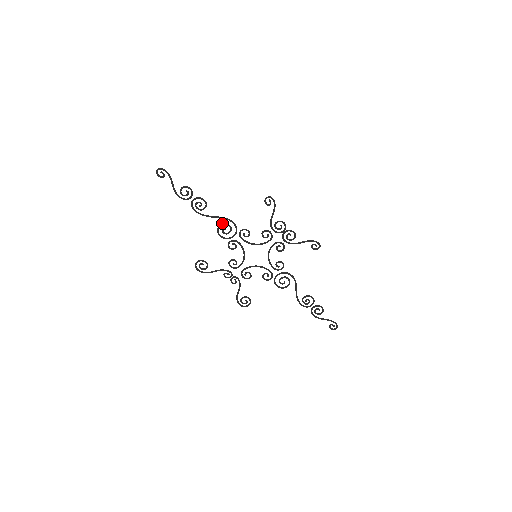
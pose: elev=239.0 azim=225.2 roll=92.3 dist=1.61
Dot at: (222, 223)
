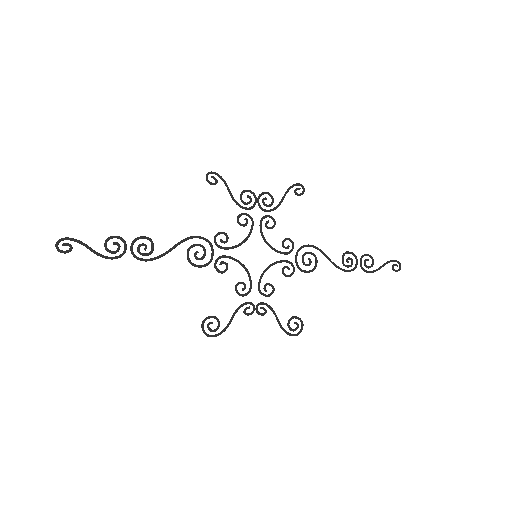
Dot at: (187, 249)
